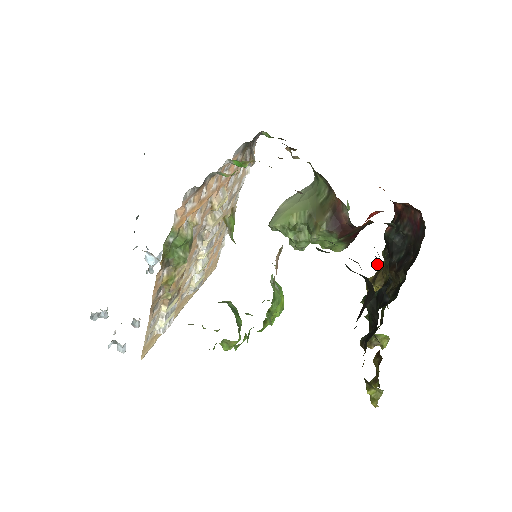
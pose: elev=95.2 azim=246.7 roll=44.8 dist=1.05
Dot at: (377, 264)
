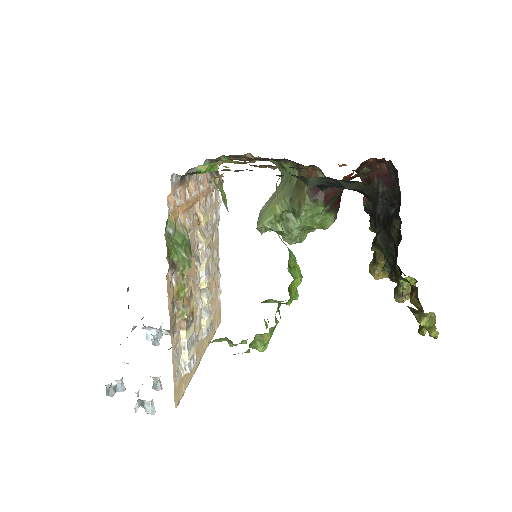
Dot at: occluded
